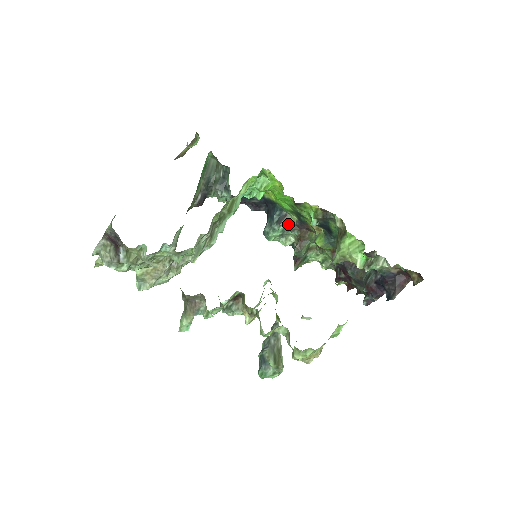
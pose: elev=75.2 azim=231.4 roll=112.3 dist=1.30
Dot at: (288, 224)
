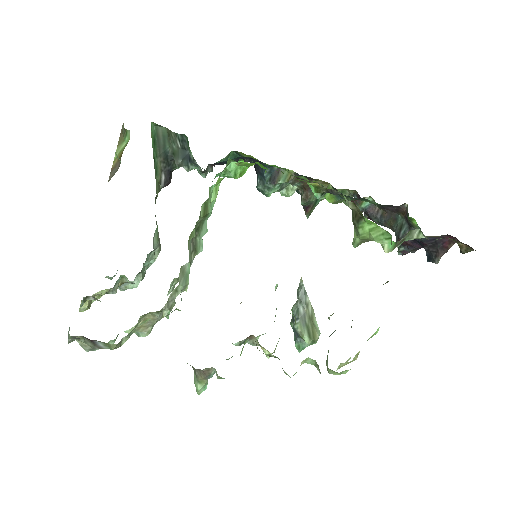
Dot at: (285, 181)
